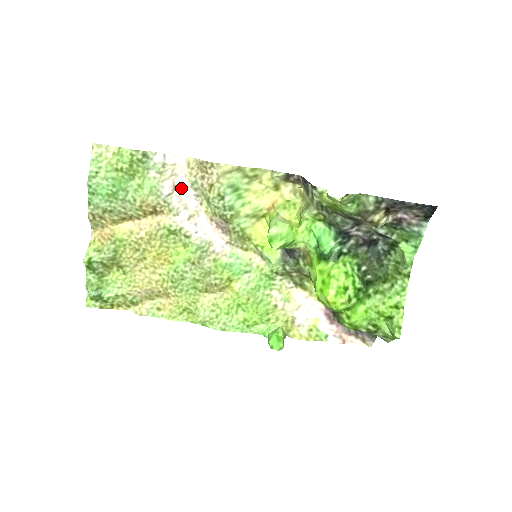
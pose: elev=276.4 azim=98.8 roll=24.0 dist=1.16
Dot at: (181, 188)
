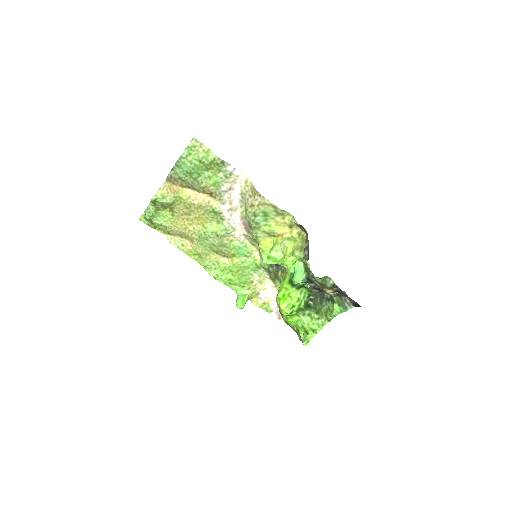
Dot at: (234, 191)
